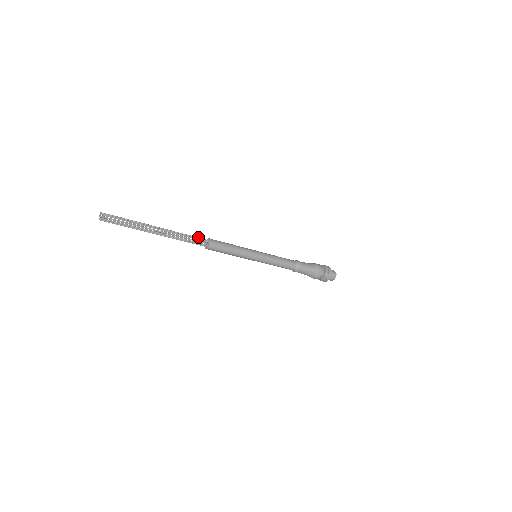
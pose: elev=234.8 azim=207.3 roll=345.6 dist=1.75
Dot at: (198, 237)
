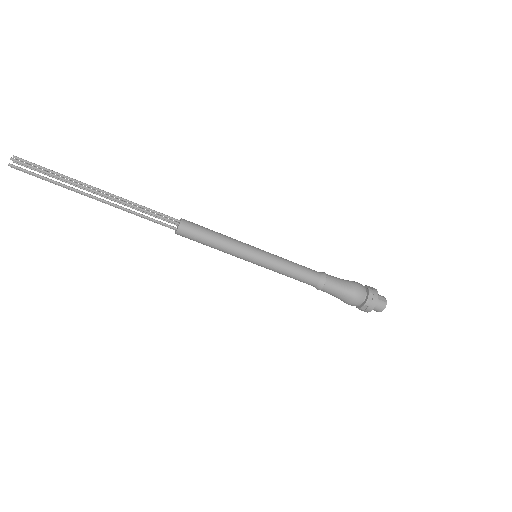
Dot at: occluded
